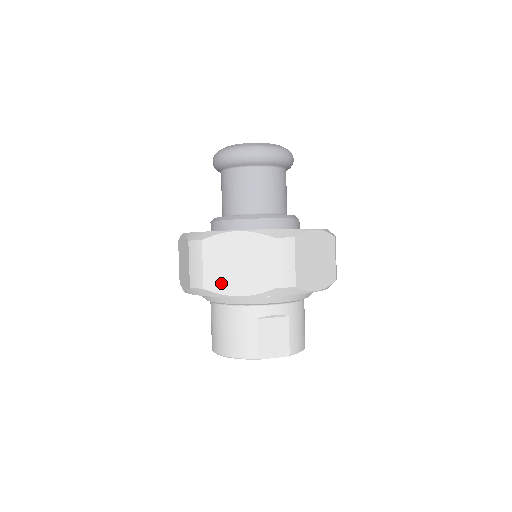
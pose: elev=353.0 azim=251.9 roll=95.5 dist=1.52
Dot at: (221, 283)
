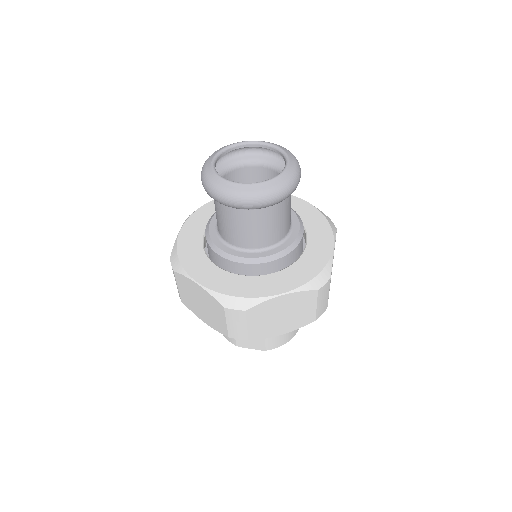
Dot at: (192, 307)
